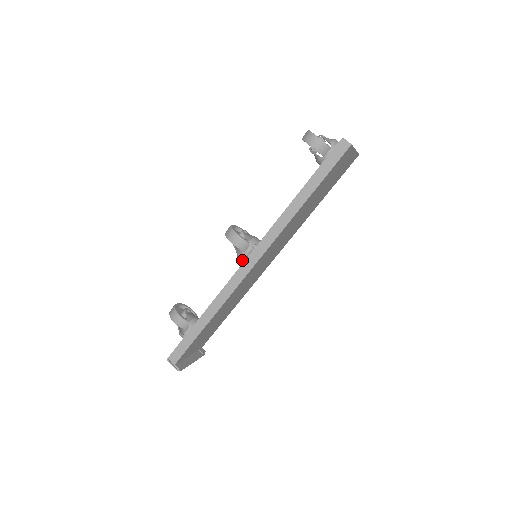
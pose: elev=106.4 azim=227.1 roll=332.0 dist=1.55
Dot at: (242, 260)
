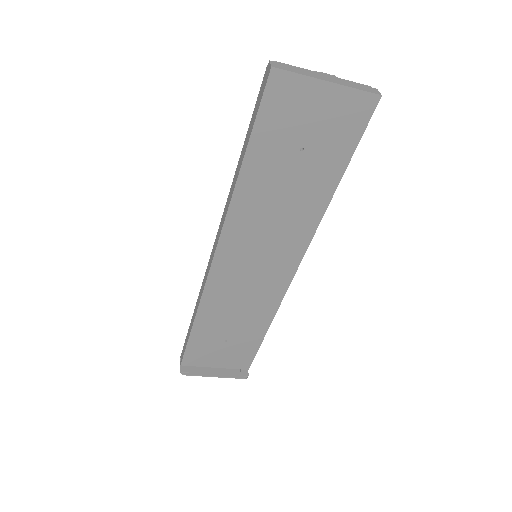
Dot at: occluded
